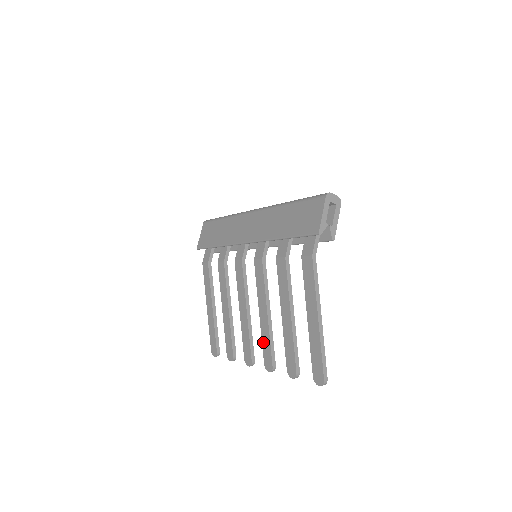
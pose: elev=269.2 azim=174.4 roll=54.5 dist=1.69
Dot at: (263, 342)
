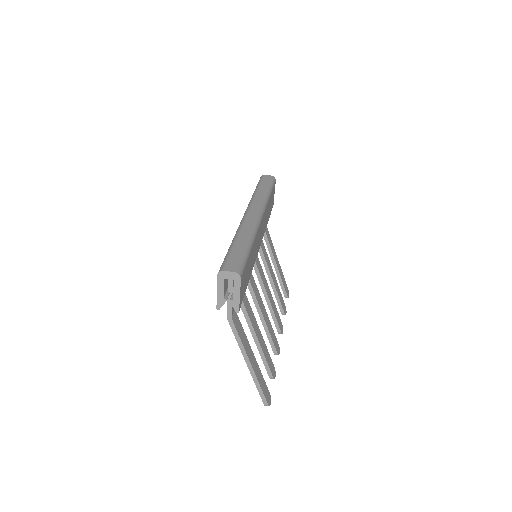
Dot at: occluded
